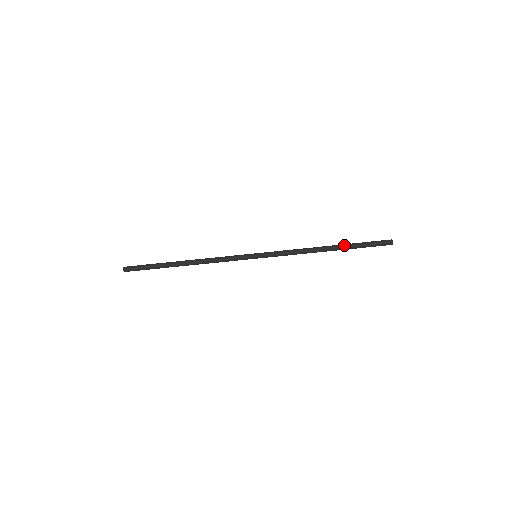
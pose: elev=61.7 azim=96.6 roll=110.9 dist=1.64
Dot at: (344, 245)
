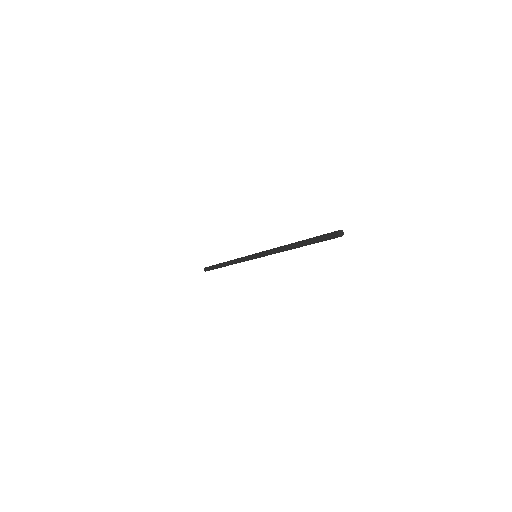
Dot at: occluded
